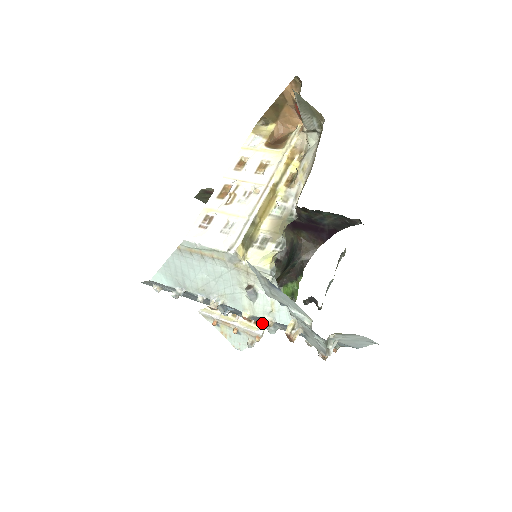
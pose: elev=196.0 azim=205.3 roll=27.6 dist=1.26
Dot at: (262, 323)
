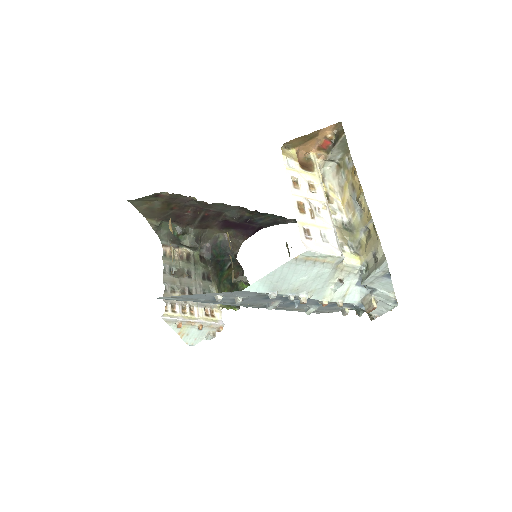
Dot at: occluded
